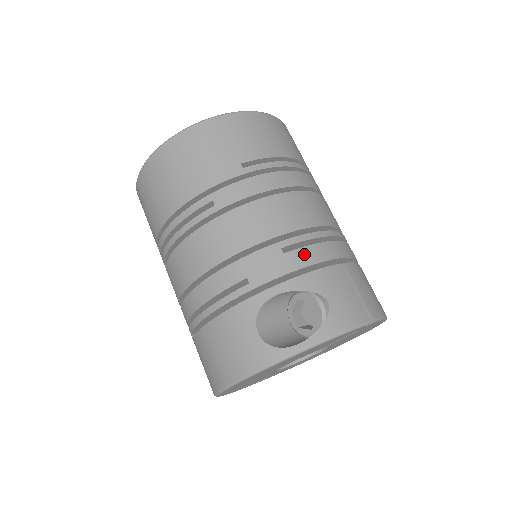
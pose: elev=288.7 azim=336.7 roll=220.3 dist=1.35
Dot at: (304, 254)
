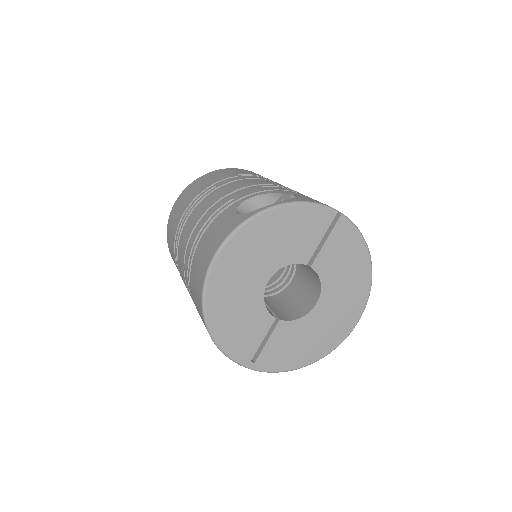
Dot at: (279, 188)
